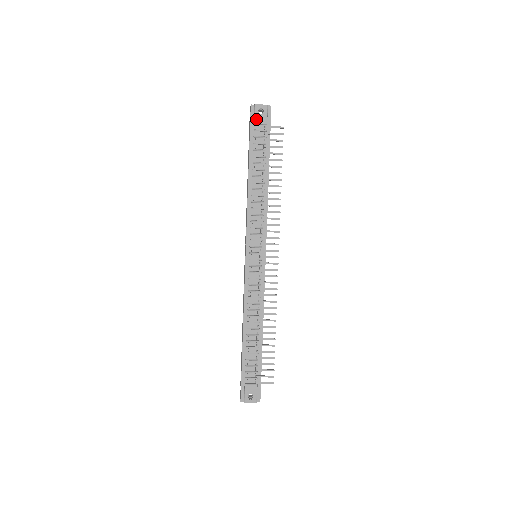
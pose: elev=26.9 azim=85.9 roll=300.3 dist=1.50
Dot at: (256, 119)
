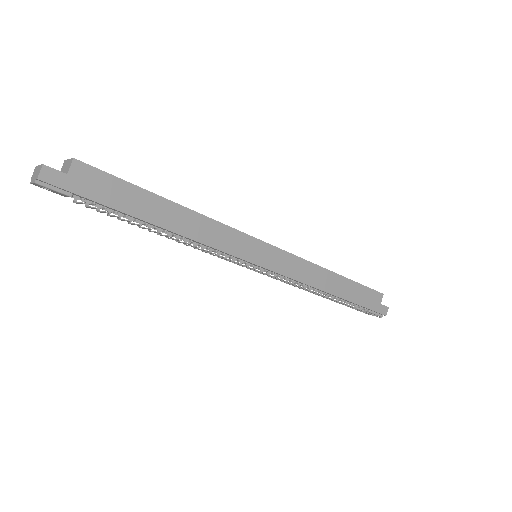
Dot at: occluded
